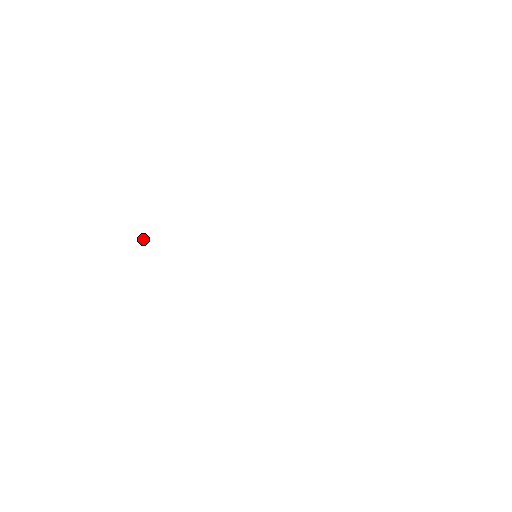
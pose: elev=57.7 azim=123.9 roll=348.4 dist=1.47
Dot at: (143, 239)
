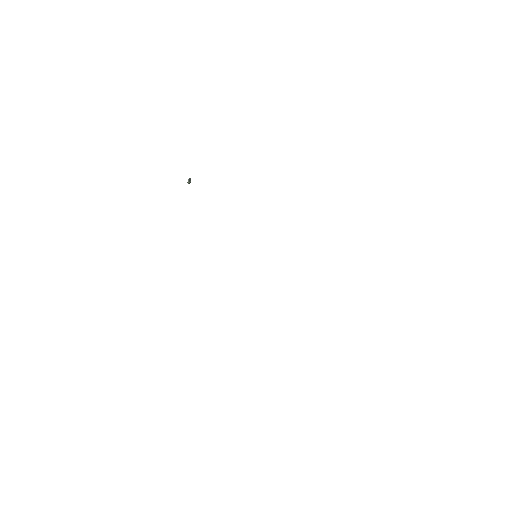
Dot at: (189, 183)
